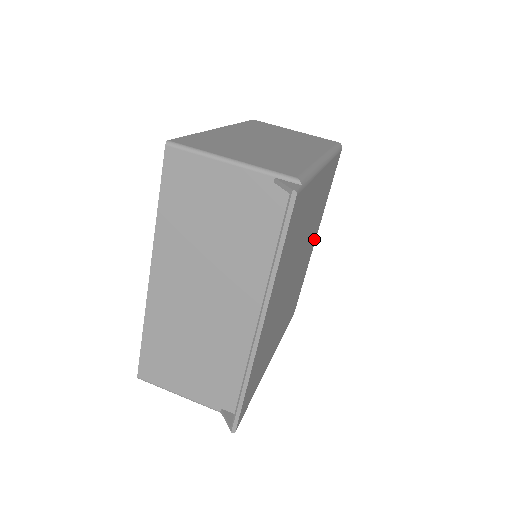
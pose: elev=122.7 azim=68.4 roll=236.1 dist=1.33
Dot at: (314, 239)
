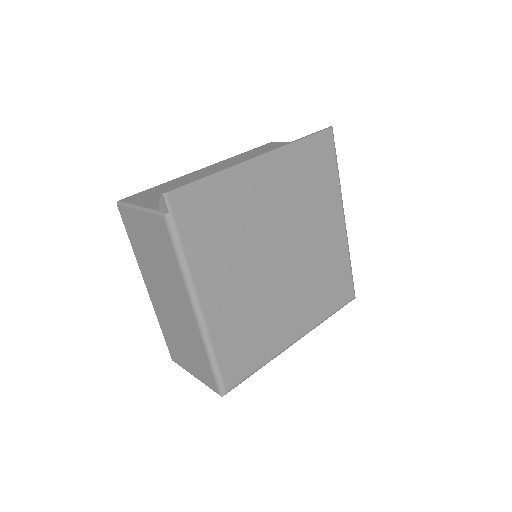
Dot at: (297, 327)
